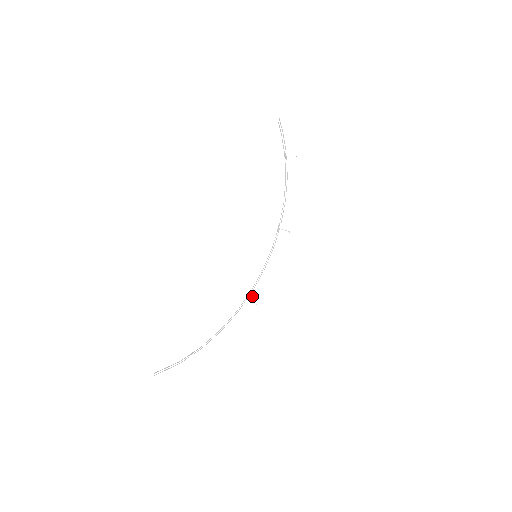
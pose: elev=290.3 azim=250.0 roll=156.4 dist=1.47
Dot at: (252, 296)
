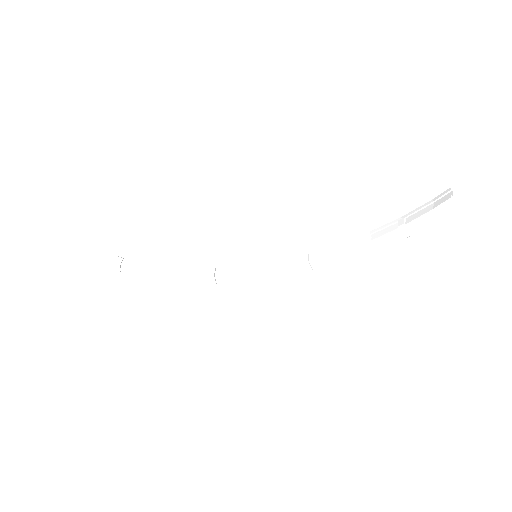
Dot at: (213, 278)
